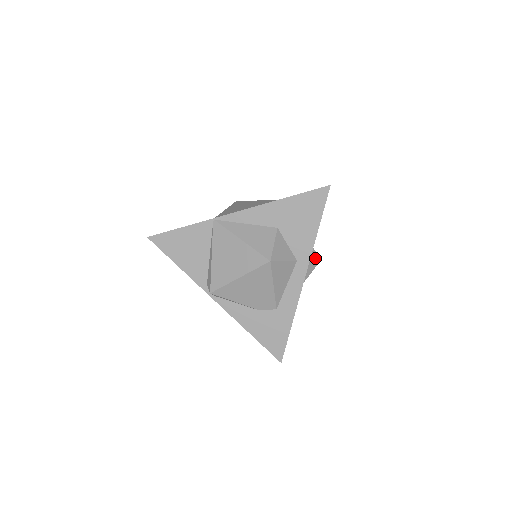
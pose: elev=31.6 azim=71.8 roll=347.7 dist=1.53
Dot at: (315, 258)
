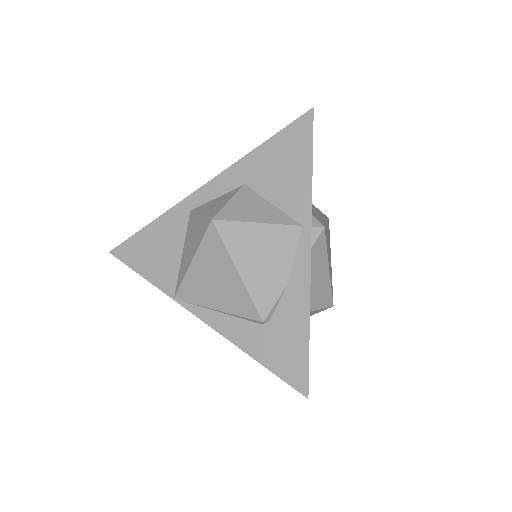
Dot at: (322, 310)
